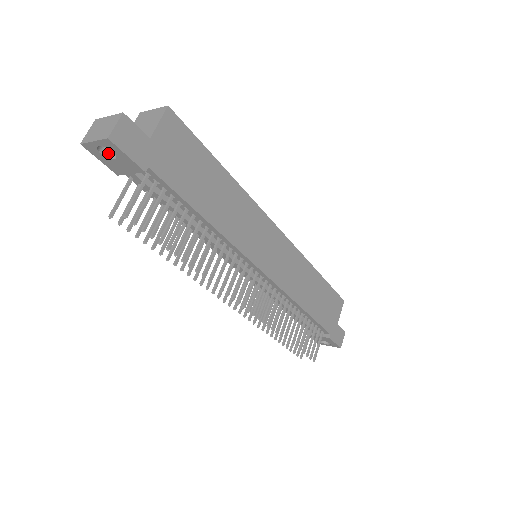
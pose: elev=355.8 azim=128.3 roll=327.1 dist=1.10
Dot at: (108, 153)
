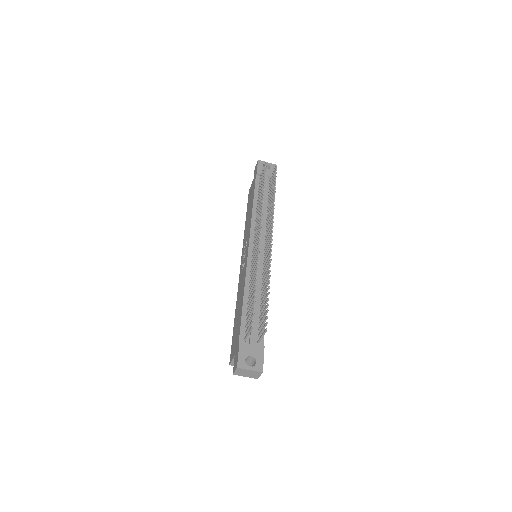
Dot at: occluded
